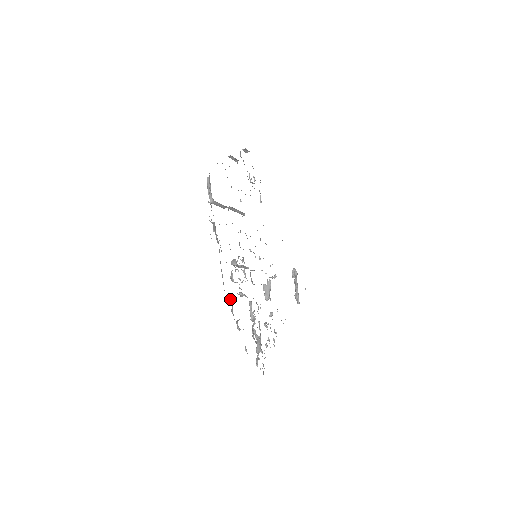
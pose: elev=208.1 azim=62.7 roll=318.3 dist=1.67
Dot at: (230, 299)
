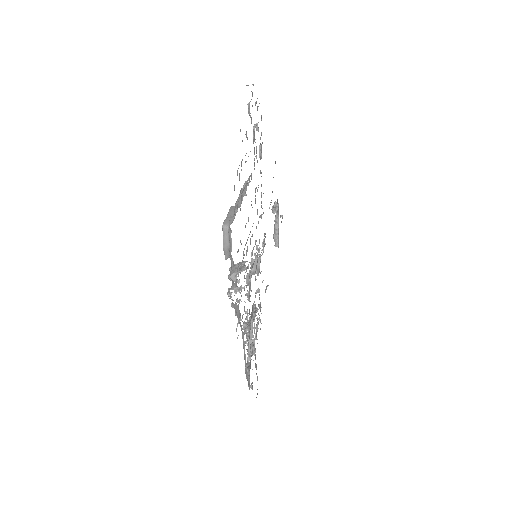
Dot at: (247, 371)
